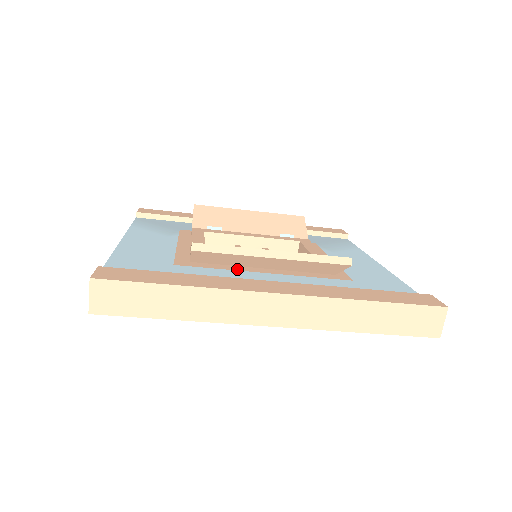
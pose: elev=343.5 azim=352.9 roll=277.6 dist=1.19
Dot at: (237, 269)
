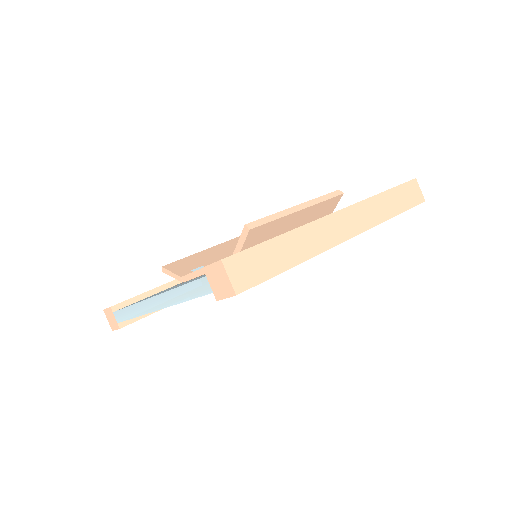
Dot at: occluded
